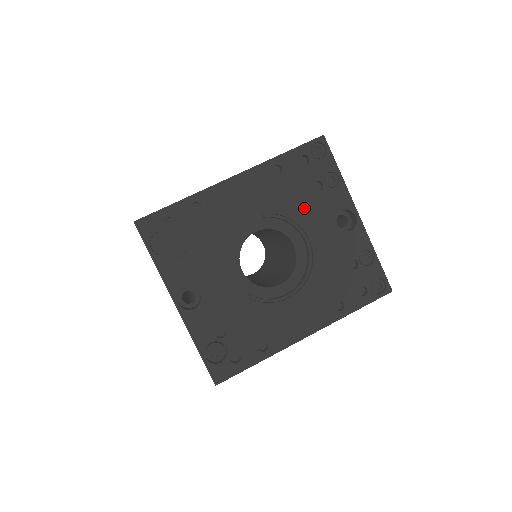
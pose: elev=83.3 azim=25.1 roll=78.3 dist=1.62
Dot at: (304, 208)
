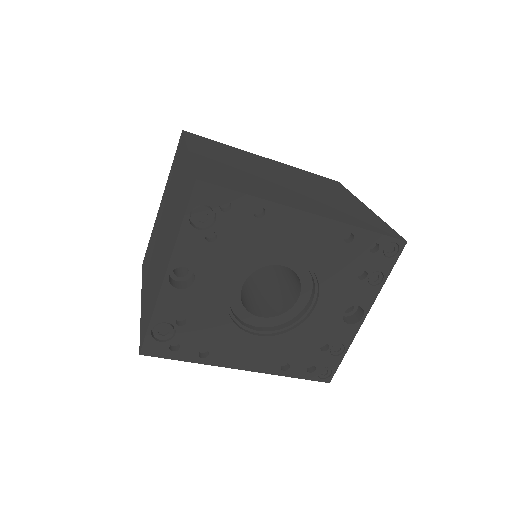
Dot at: (336, 282)
